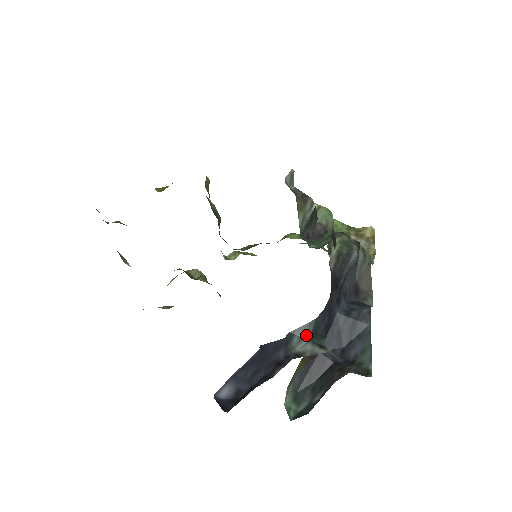
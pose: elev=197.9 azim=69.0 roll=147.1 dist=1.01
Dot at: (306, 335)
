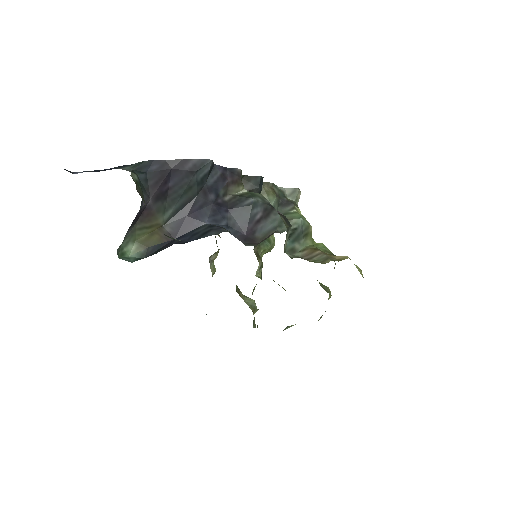
Dot at: (135, 167)
